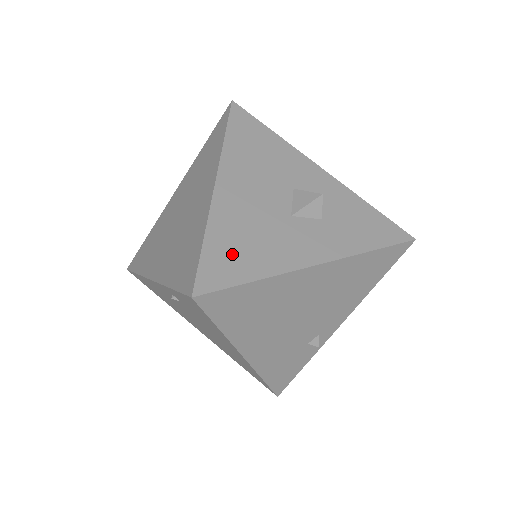
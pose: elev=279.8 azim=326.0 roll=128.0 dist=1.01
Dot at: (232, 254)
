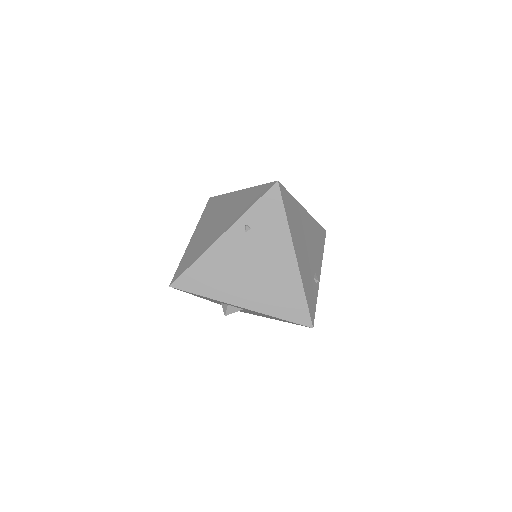
Dot at: occluded
